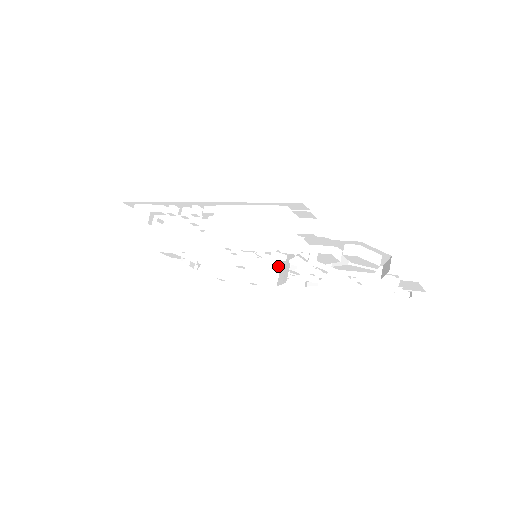
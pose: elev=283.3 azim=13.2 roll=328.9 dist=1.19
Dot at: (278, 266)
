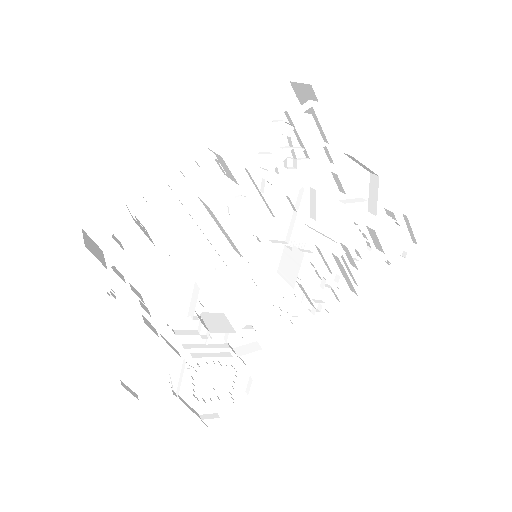
Dot at: (279, 280)
